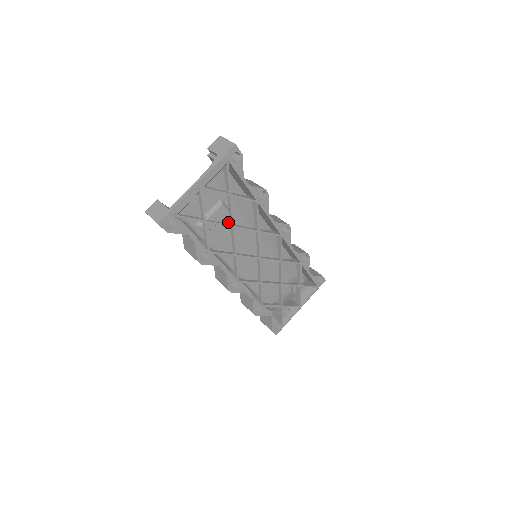
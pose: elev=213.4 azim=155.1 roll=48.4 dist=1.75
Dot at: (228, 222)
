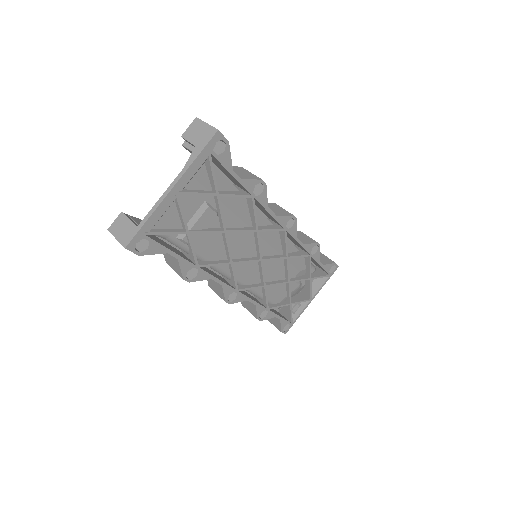
Dot at: (218, 226)
